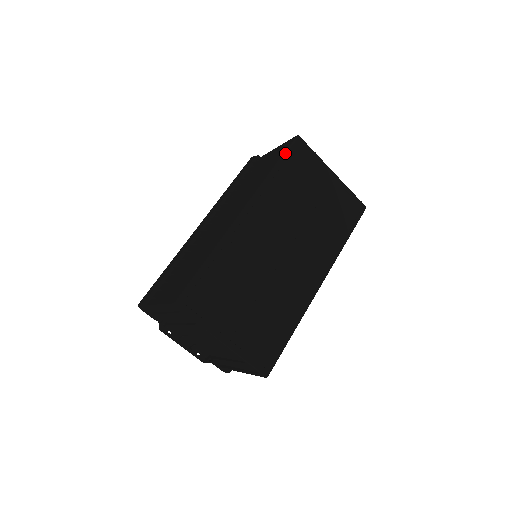
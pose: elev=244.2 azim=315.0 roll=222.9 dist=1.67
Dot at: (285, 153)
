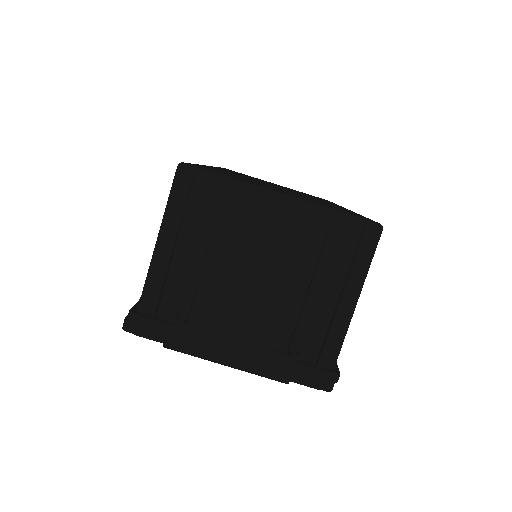
Dot at: occluded
